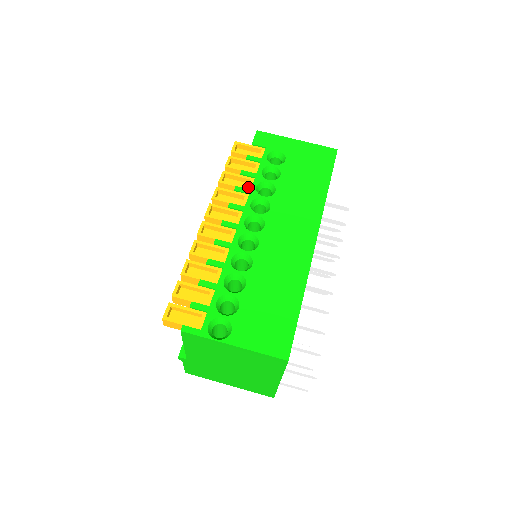
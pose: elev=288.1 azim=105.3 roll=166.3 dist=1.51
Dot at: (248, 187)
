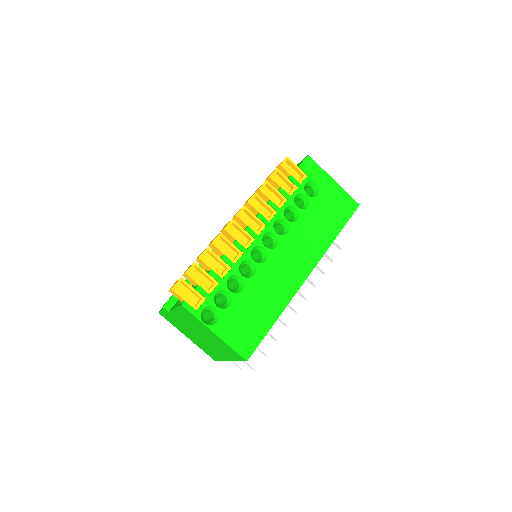
Dot at: (279, 205)
